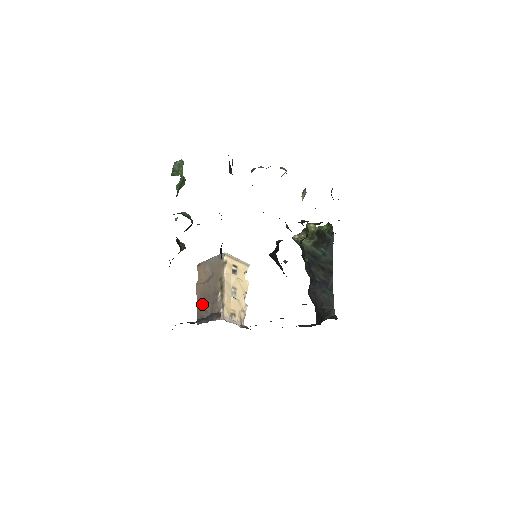
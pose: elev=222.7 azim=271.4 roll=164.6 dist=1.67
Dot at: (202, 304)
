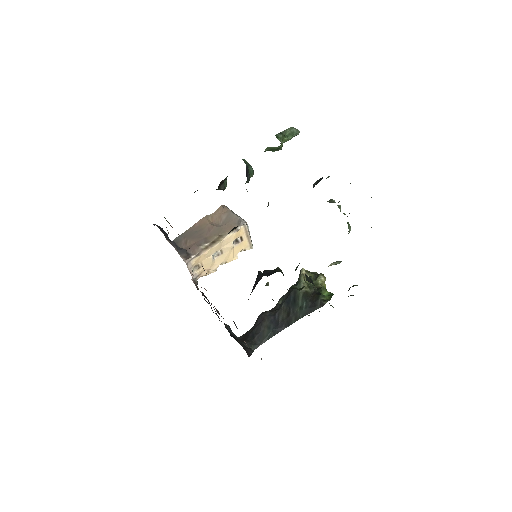
Dot at: (191, 234)
